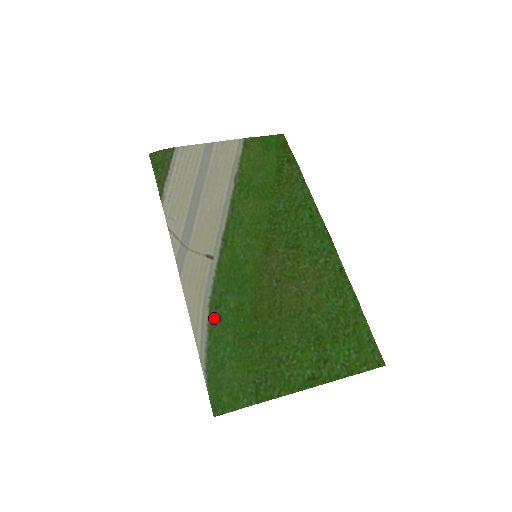
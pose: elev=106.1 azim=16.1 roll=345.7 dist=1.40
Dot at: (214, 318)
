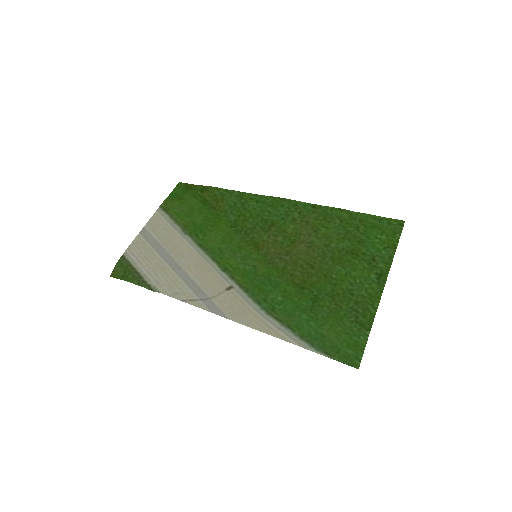
Dot at: (280, 317)
